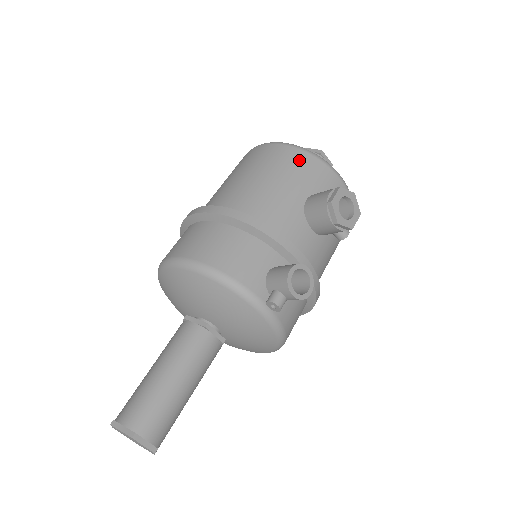
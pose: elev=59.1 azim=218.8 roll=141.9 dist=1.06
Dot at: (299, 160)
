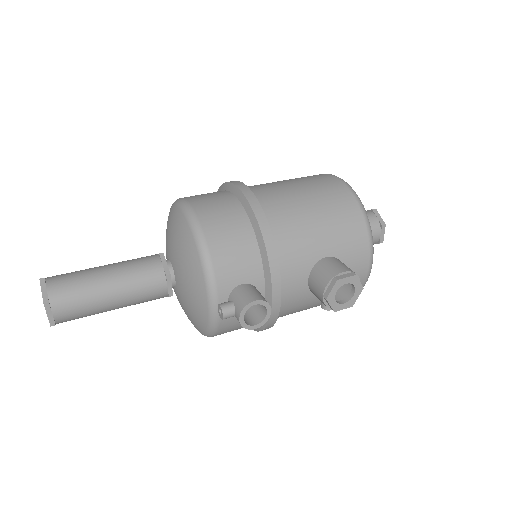
Dot at: (353, 222)
